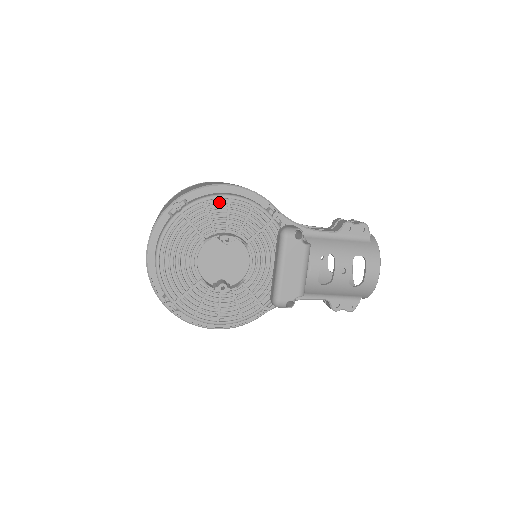
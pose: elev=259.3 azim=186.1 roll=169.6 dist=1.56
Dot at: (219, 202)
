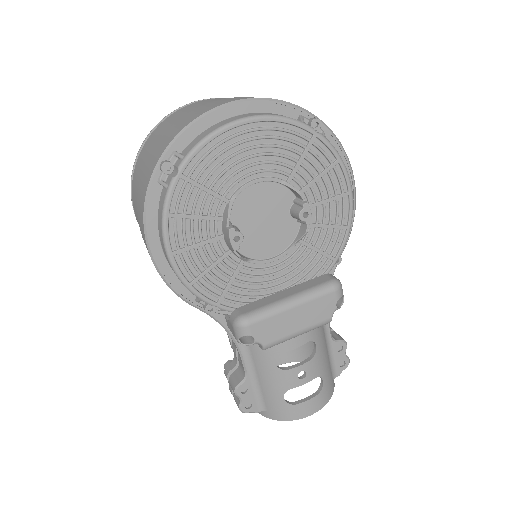
Dot at: (342, 181)
